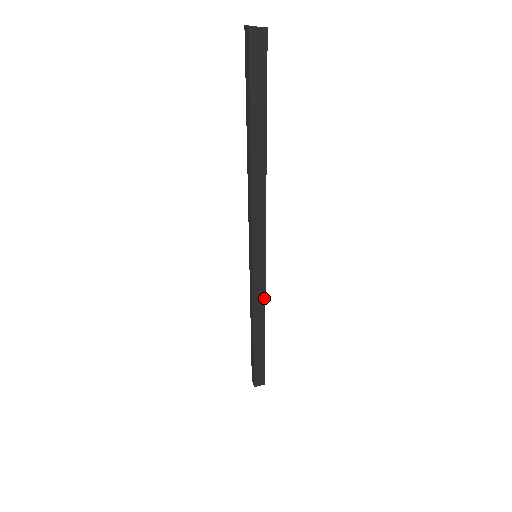
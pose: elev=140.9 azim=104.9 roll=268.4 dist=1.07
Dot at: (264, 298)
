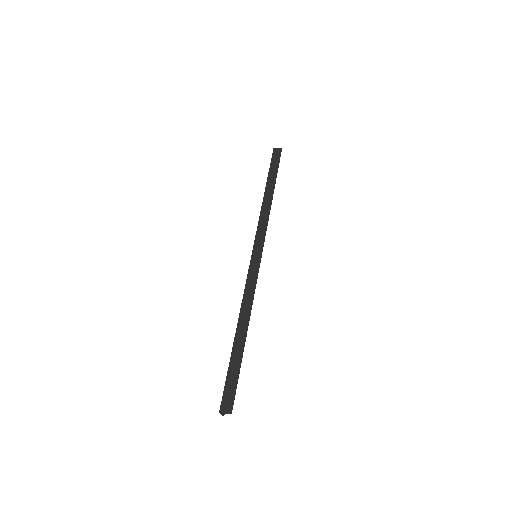
Dot at: (254, 291)
